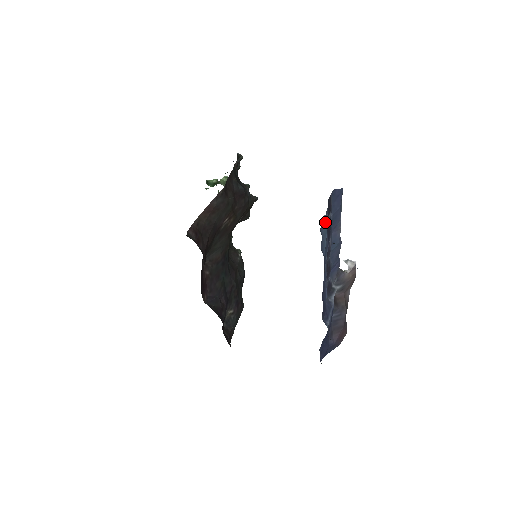
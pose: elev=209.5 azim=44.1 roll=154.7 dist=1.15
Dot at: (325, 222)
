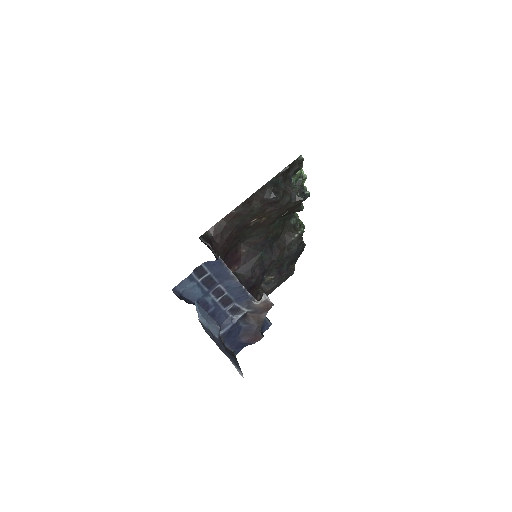
Dot at: (190, 282)
